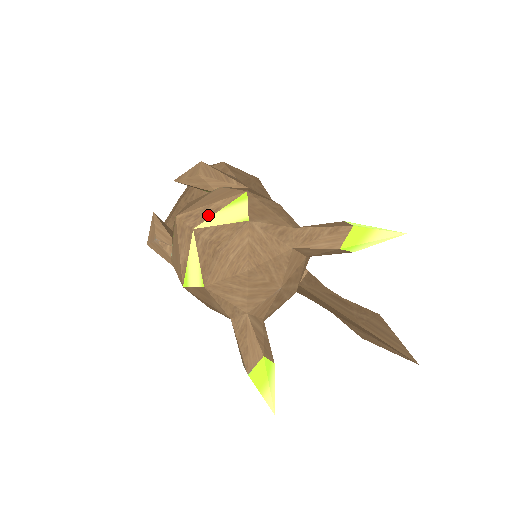
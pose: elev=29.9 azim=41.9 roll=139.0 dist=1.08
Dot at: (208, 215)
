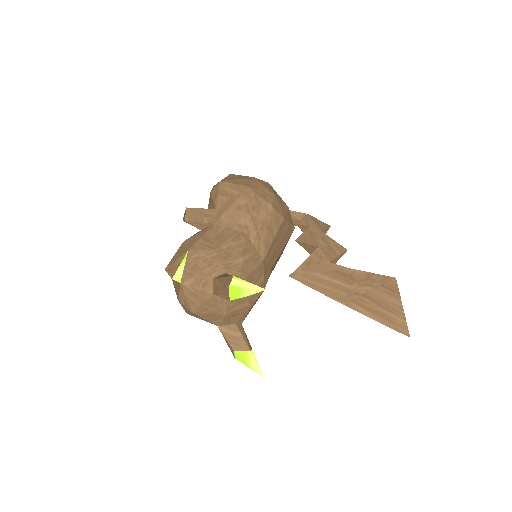
Dot at: (176, 269)
